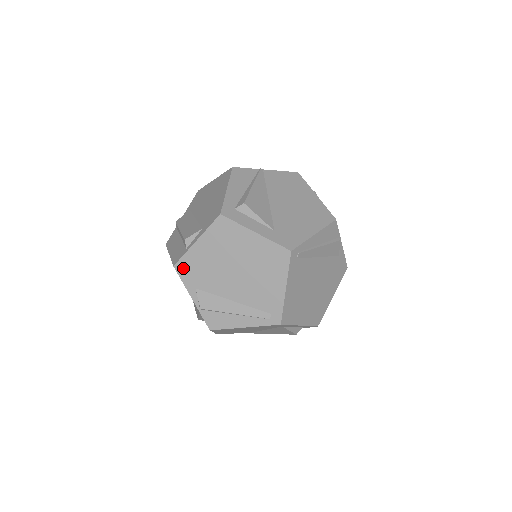
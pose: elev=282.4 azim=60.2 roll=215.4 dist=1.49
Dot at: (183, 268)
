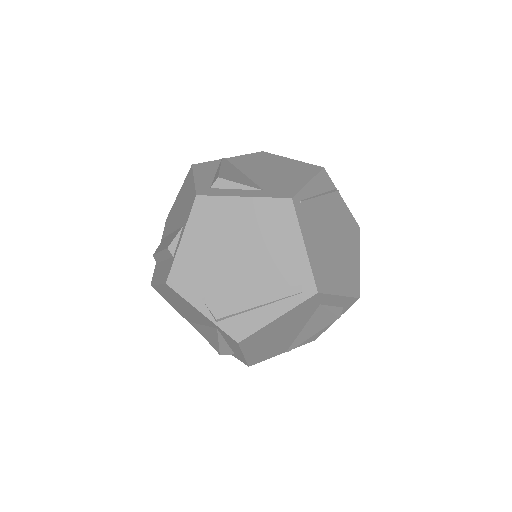
Dot at: (178, 280)
